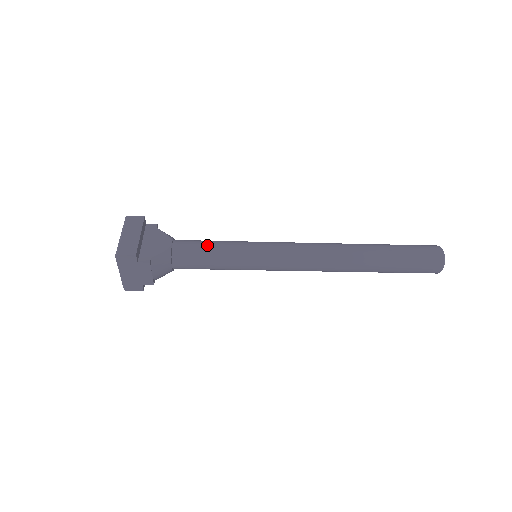
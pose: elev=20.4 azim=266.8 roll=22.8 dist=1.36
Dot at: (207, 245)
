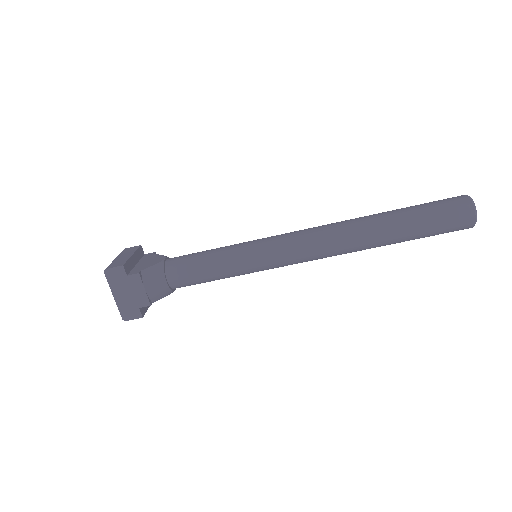
Dot at: (201, 252)
